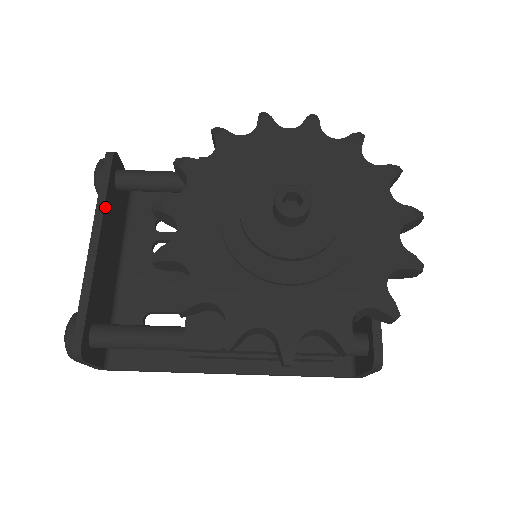
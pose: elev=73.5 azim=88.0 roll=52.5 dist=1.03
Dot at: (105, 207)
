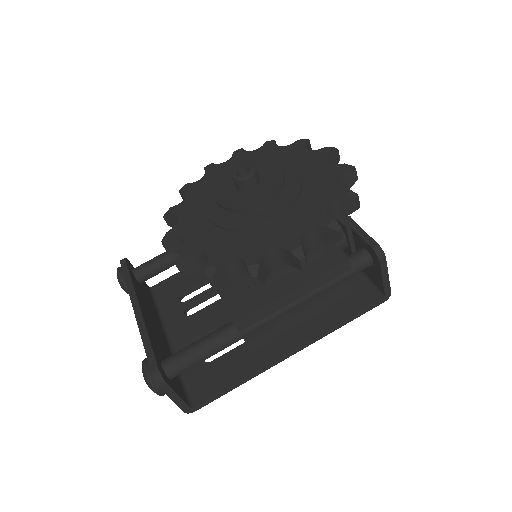
Dot at: (134, 287)
